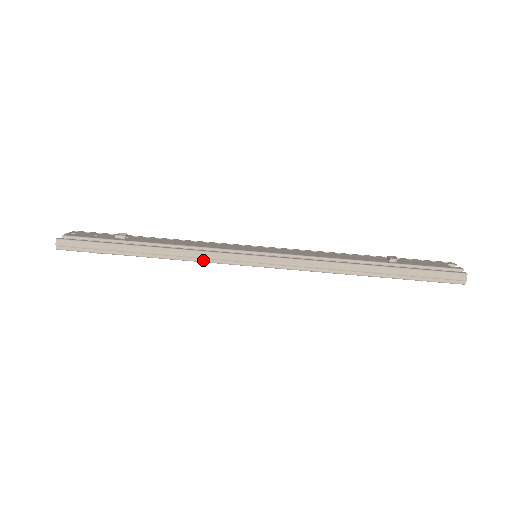
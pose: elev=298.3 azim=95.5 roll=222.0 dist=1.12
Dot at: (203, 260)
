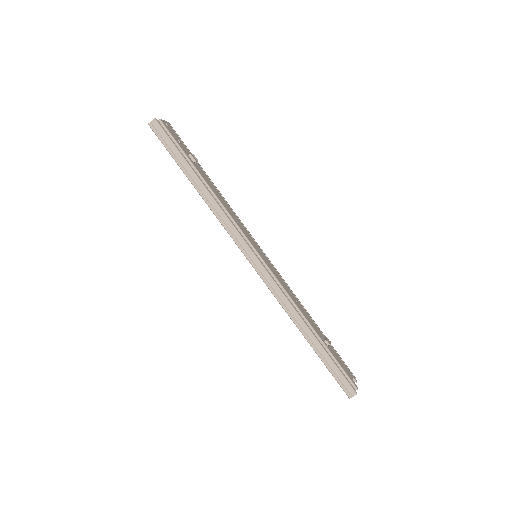
Dot at: (225, 226)
